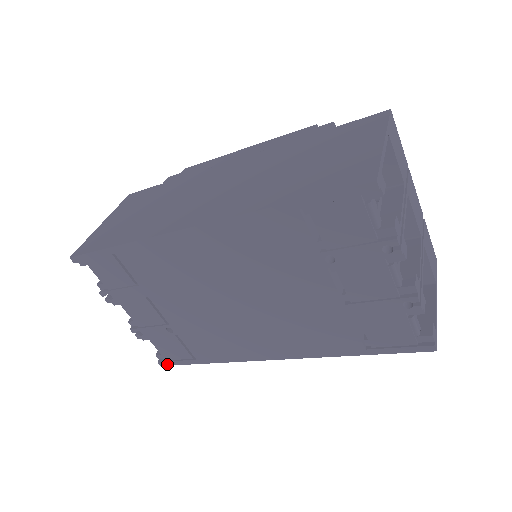
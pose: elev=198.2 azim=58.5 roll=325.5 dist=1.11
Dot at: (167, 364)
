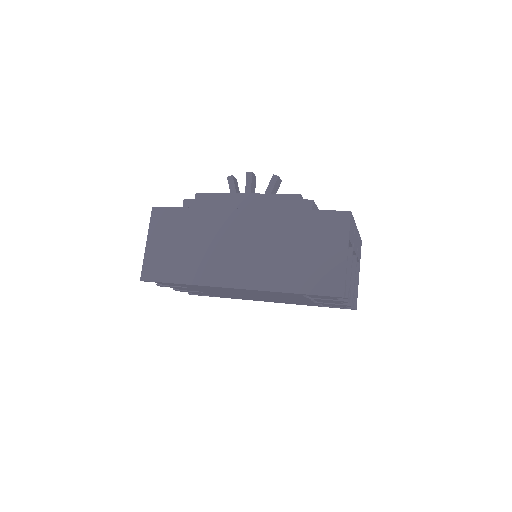
Dot at: occluded
